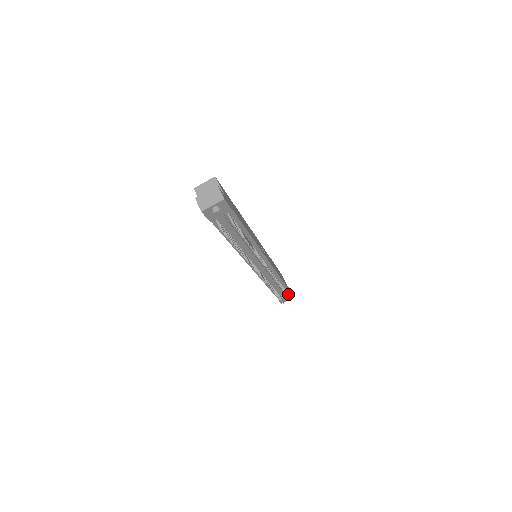
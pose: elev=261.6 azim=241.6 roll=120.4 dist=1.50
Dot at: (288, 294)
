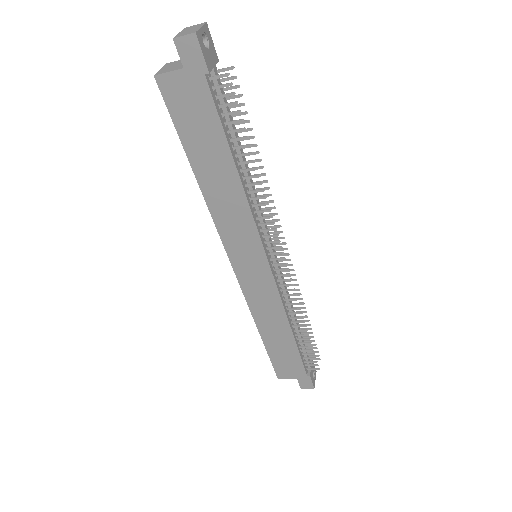
Dot at: occluded
